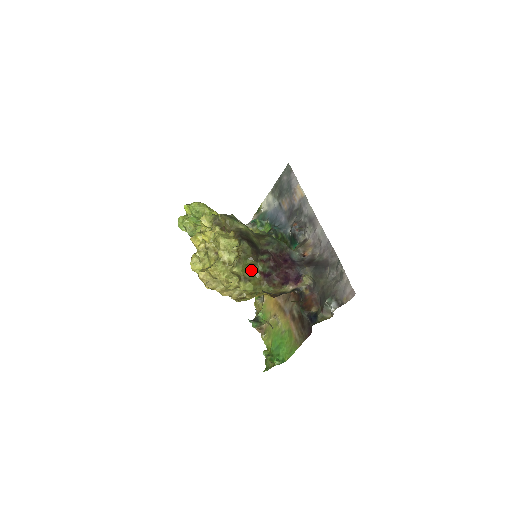
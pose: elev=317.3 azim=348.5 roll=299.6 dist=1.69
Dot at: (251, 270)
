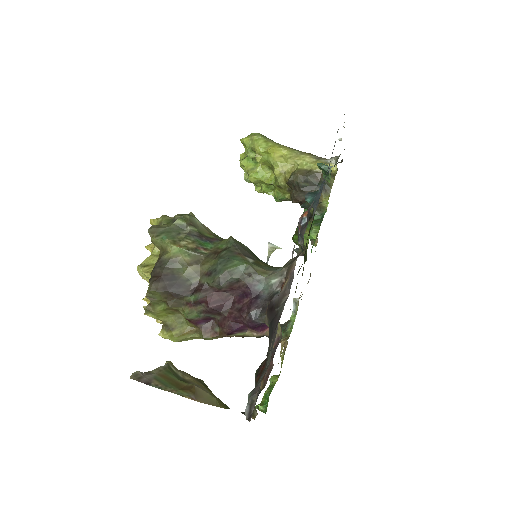
Dot at: (178, 313)
